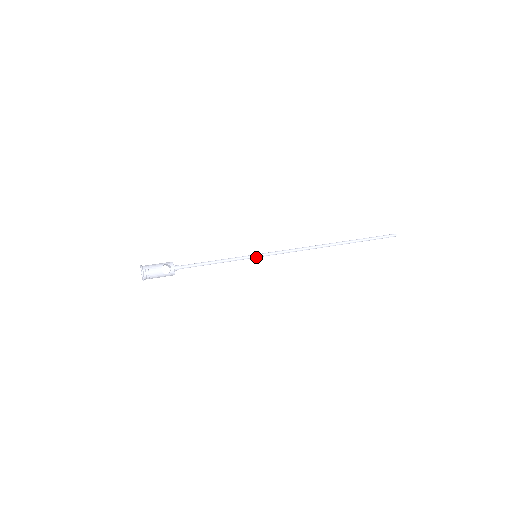
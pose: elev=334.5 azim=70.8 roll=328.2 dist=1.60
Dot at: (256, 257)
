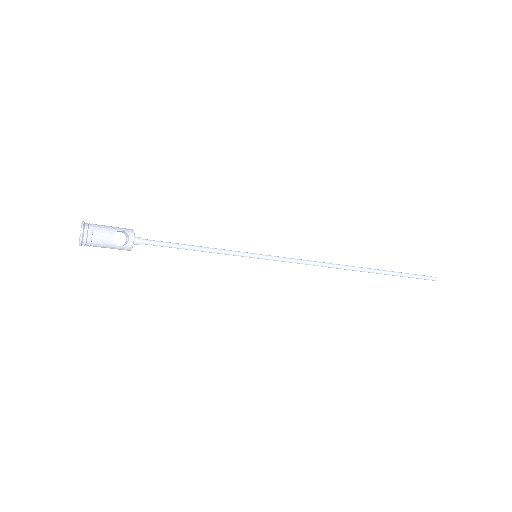
Dot at: (256, 257)
